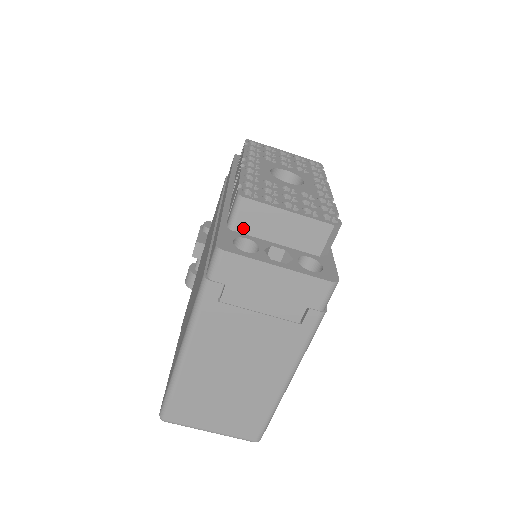
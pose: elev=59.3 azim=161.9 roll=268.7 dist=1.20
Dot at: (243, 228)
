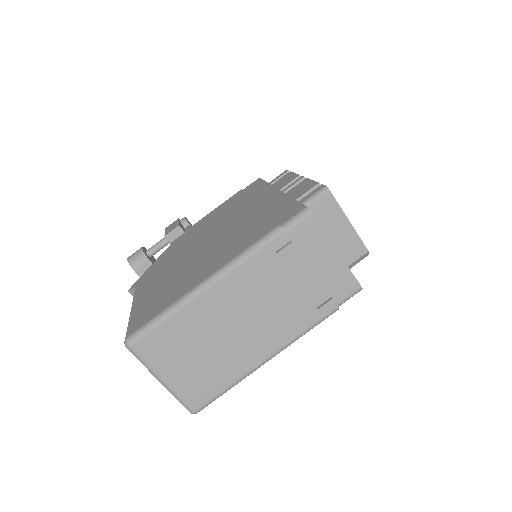
Dot at: occluded
